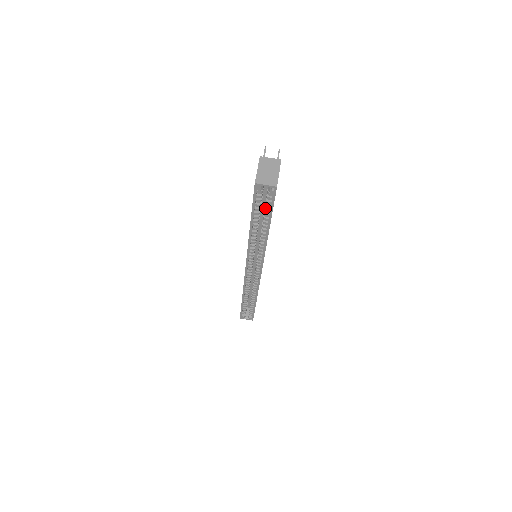
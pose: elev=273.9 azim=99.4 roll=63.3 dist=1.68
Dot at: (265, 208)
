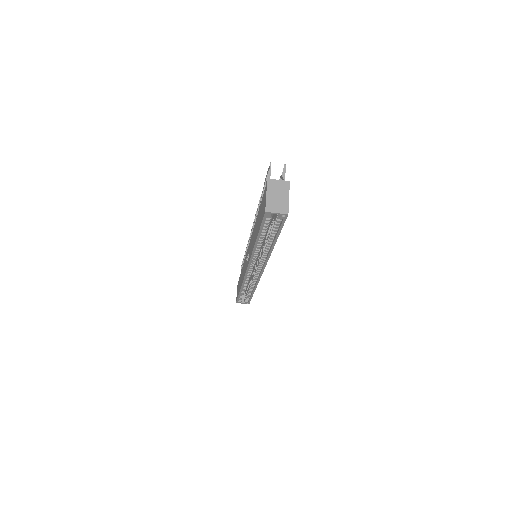
Dot at: (272, 227)
